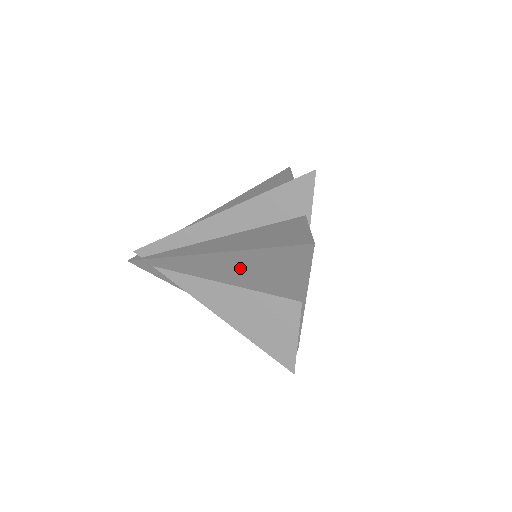
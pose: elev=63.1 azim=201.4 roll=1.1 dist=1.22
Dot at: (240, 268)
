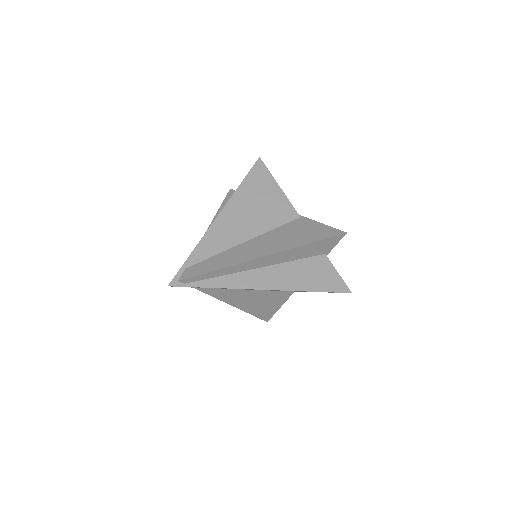
Dot at: occluded
